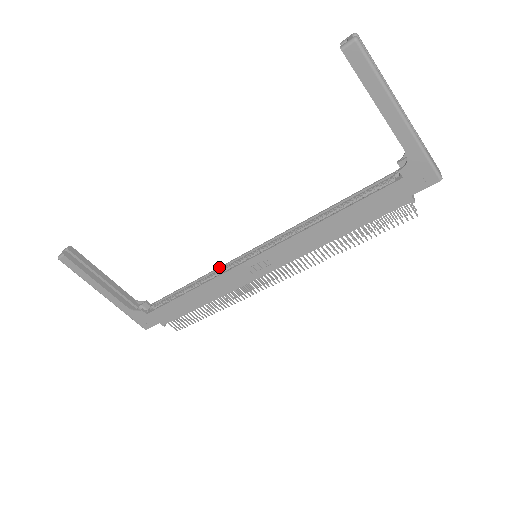
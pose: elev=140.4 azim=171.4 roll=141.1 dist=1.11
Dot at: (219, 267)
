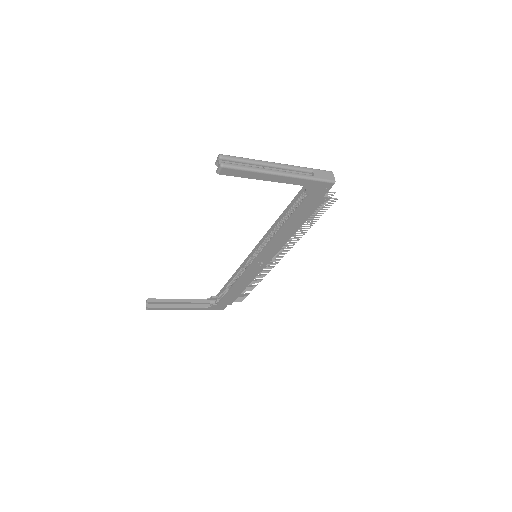
Dot at: (239, 267)
